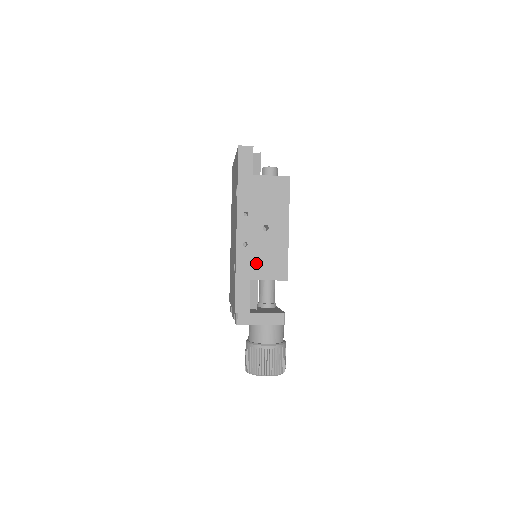
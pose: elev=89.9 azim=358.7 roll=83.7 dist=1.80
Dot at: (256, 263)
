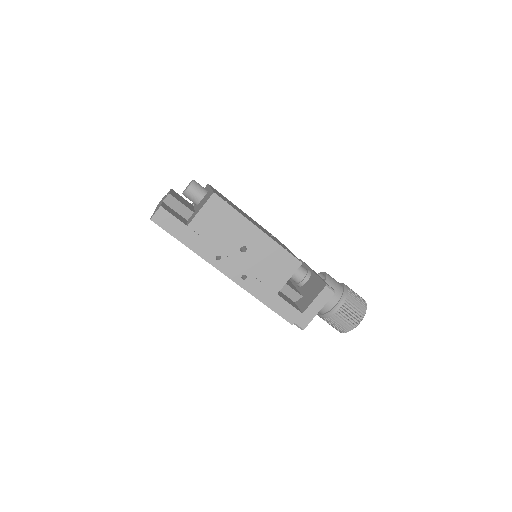
Dot at: (267, 279)
